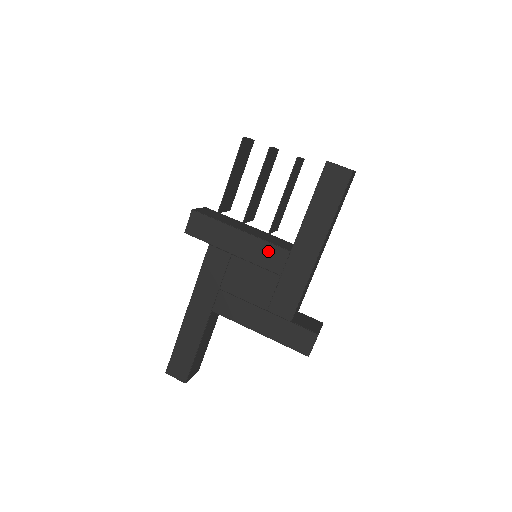
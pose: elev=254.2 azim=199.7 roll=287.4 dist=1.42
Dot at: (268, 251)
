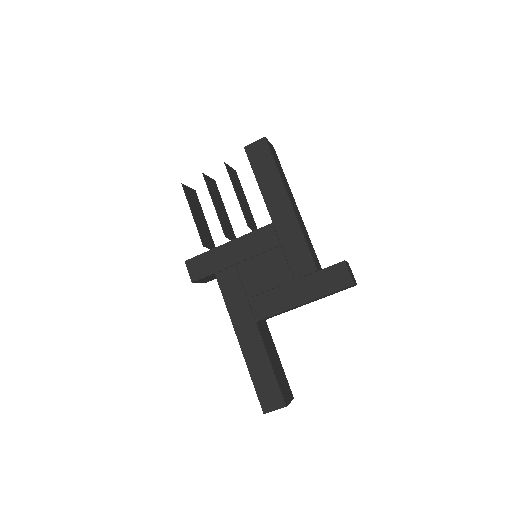
Dot at: (257, 237)
